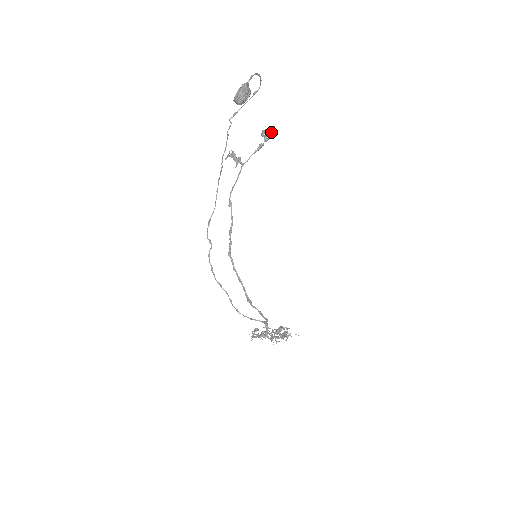
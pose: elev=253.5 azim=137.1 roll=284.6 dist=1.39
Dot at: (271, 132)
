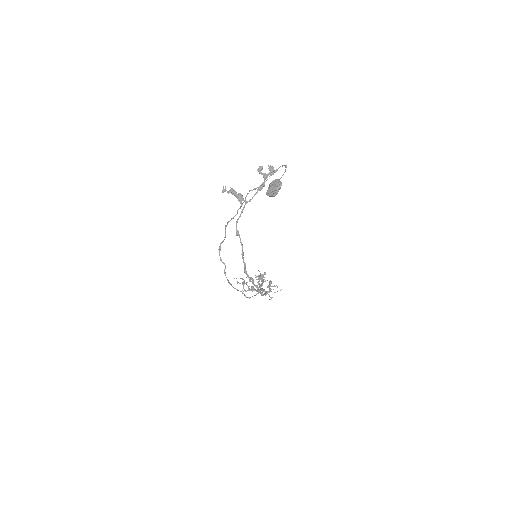
Dot at: (271, 173)
